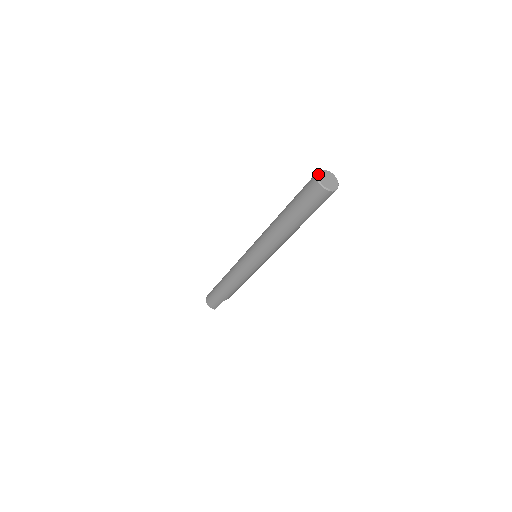
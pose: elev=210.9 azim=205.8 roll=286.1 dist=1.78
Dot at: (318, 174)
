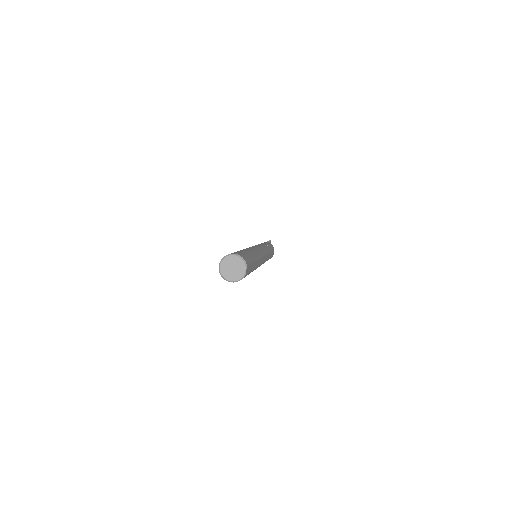
Dot at: (220, 266)
